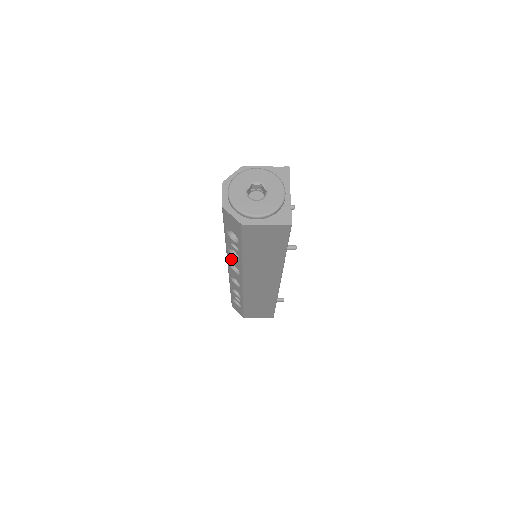
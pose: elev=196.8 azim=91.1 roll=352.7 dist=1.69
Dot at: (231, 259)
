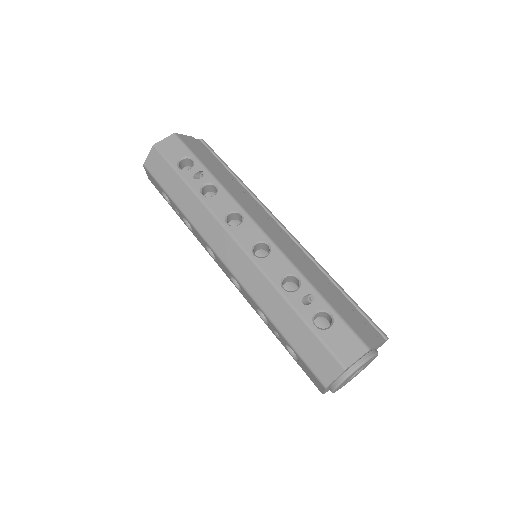
Dot at: (248, 297)
